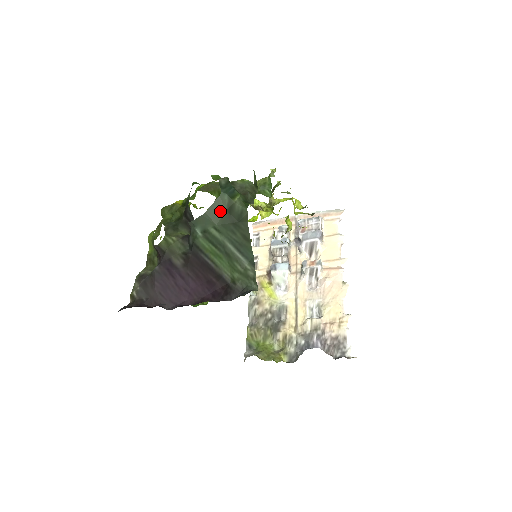
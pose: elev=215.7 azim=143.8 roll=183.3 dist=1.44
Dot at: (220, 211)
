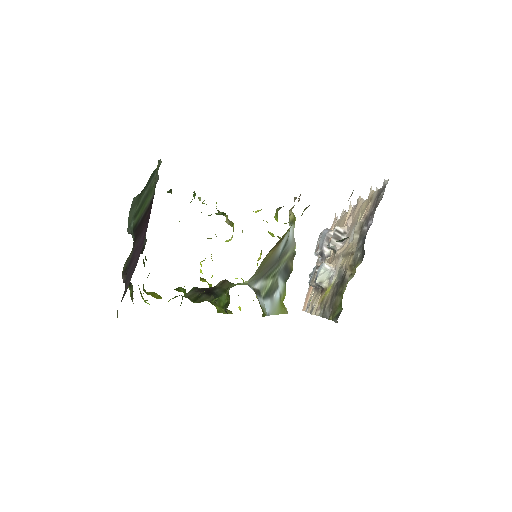
Dot at: (136, 199)
